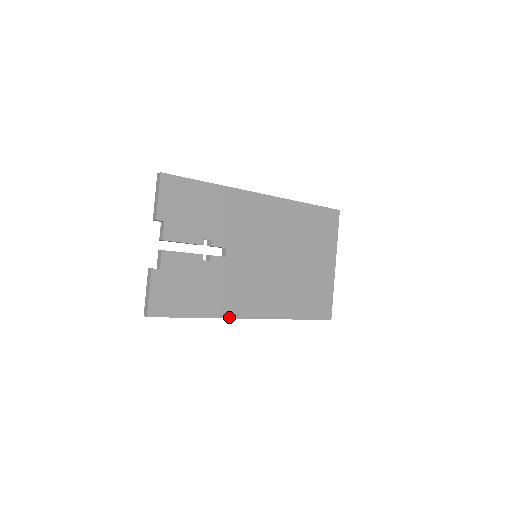
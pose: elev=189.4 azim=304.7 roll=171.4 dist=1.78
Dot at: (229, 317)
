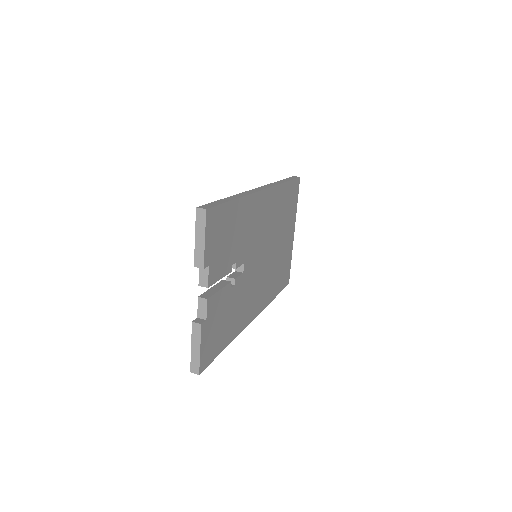
Dot at: (243, 329)
